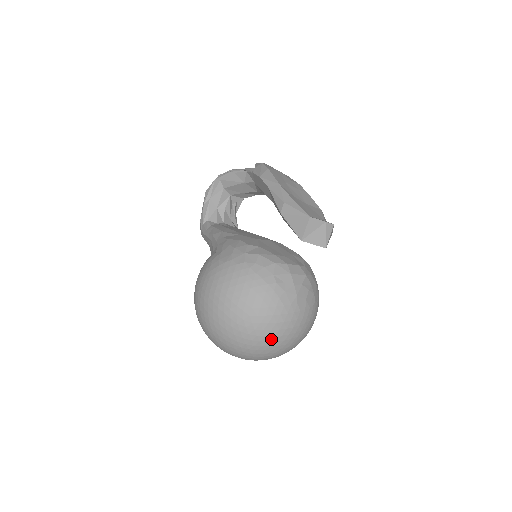
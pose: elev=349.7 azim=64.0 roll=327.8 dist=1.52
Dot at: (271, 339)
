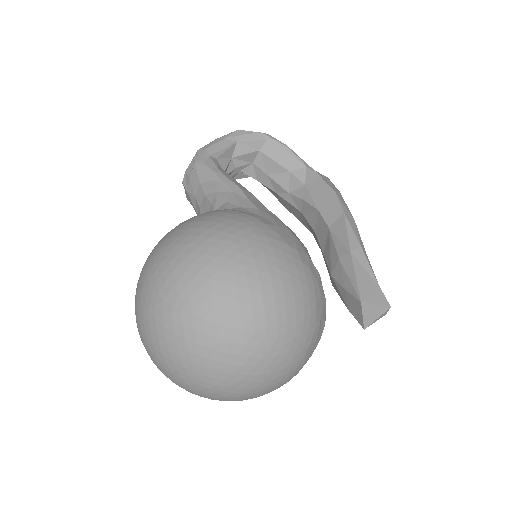
Dot at: (256, 382)
